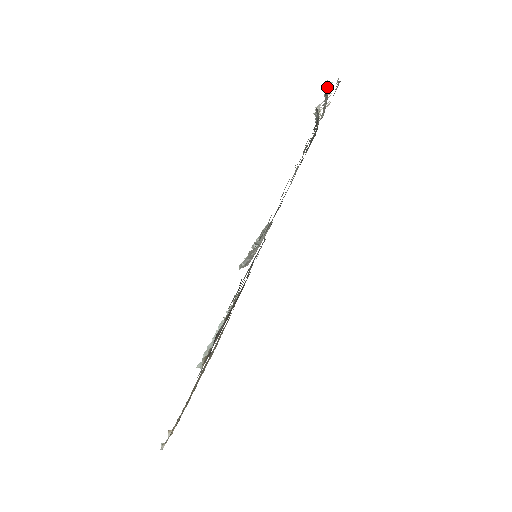
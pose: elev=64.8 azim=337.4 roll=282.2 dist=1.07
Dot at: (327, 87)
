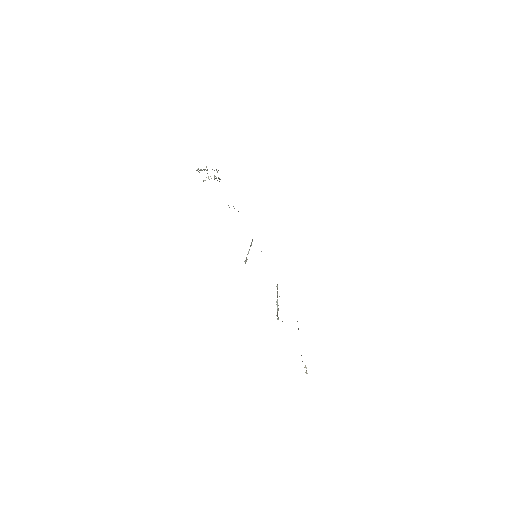
Dot at: occluded
